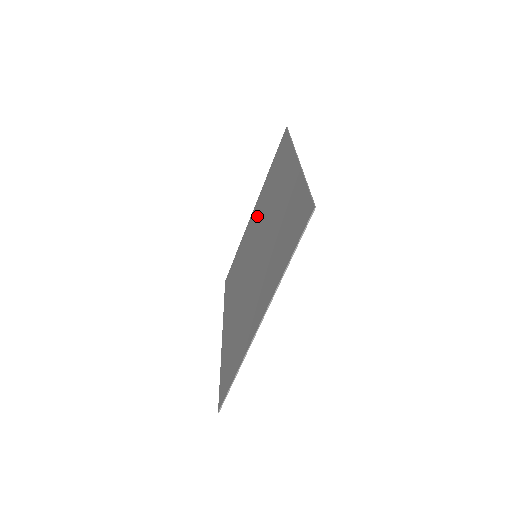
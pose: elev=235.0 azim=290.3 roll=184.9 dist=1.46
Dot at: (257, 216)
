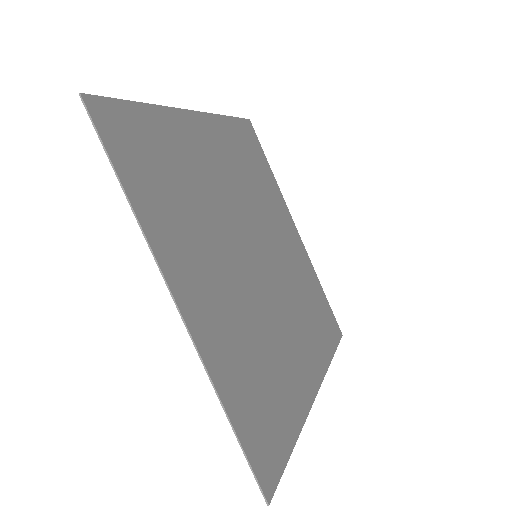
Dot at: (206, 166)
